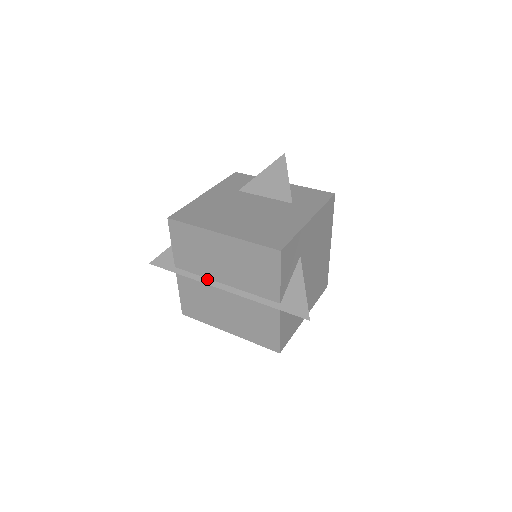
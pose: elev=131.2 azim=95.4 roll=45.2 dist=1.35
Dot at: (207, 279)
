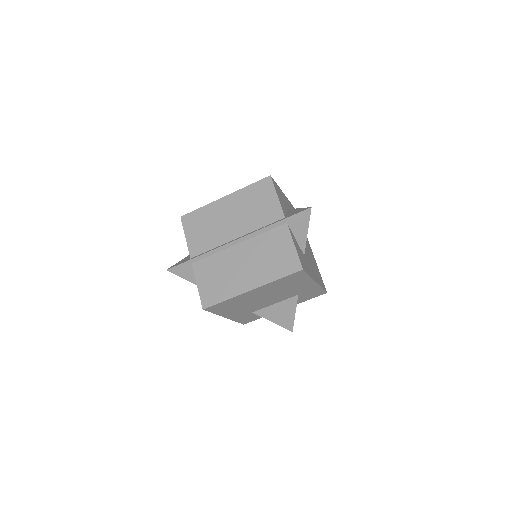
Dot at: (221, 245)
